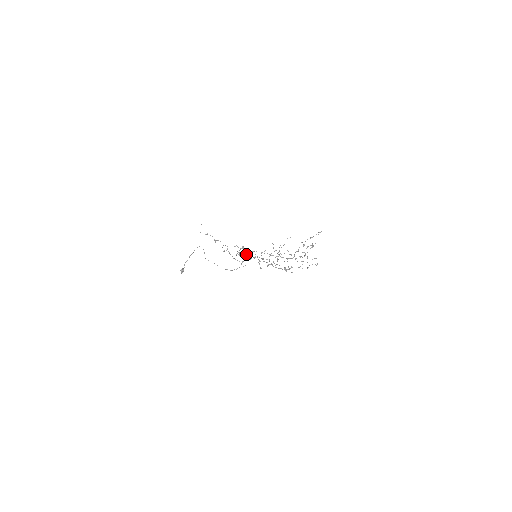
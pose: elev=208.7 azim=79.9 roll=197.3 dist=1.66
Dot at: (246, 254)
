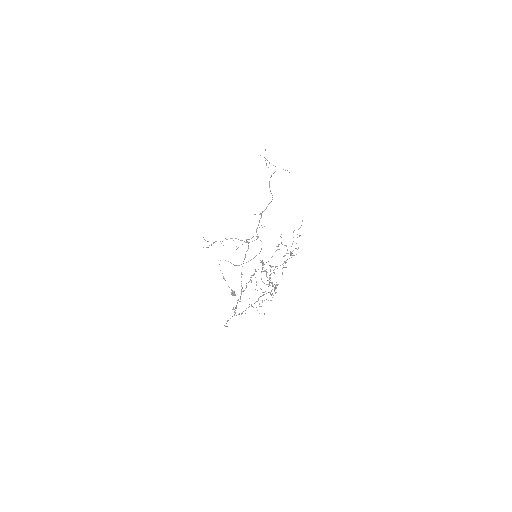
Dot at: occluded
